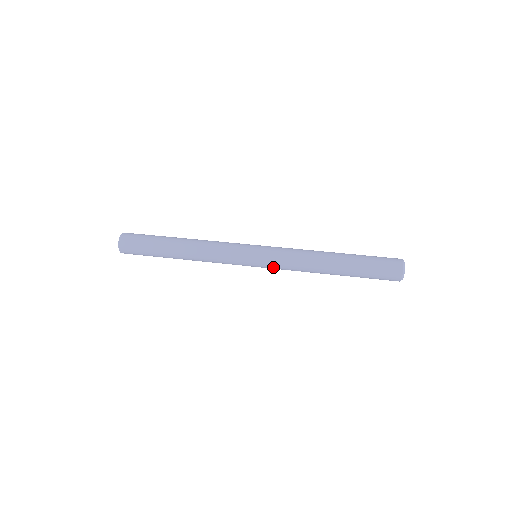
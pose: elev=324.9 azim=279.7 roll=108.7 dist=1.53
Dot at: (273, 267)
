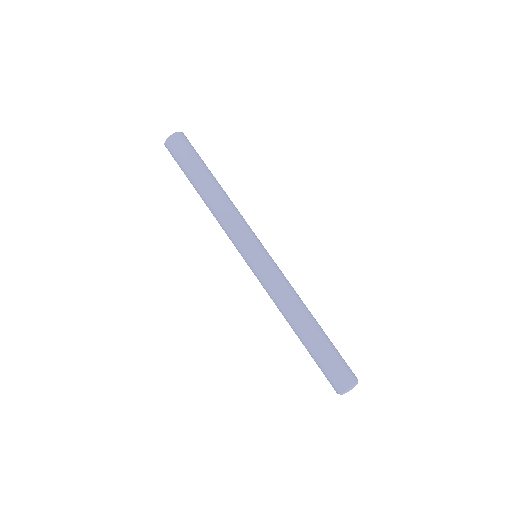
Dot at: (260, 277)
